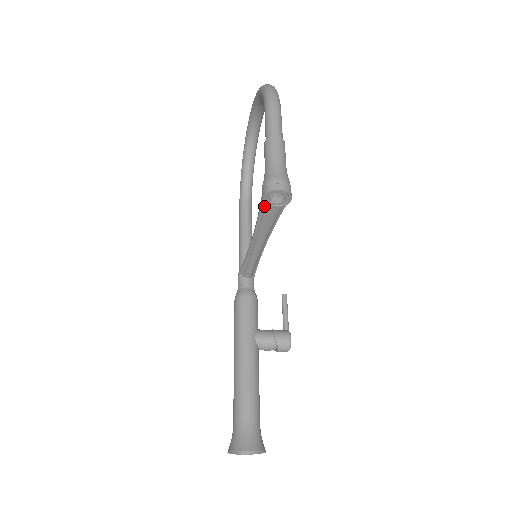
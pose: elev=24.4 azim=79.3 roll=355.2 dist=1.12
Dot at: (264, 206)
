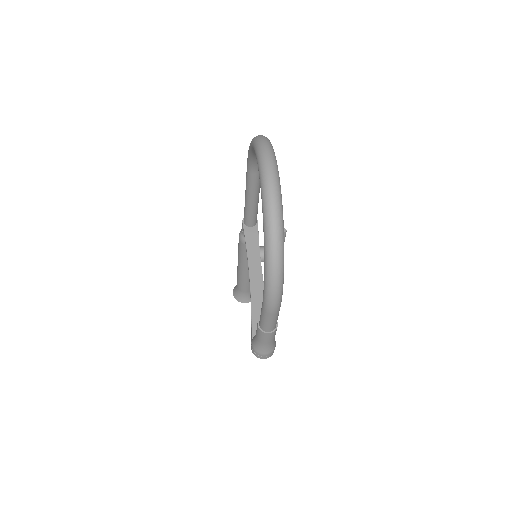
Dot at: (254, 333)
